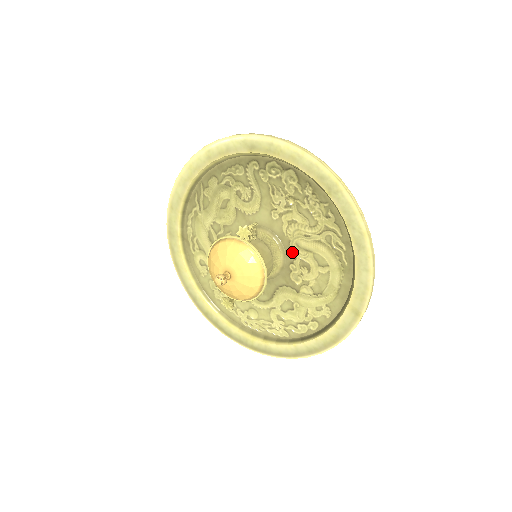
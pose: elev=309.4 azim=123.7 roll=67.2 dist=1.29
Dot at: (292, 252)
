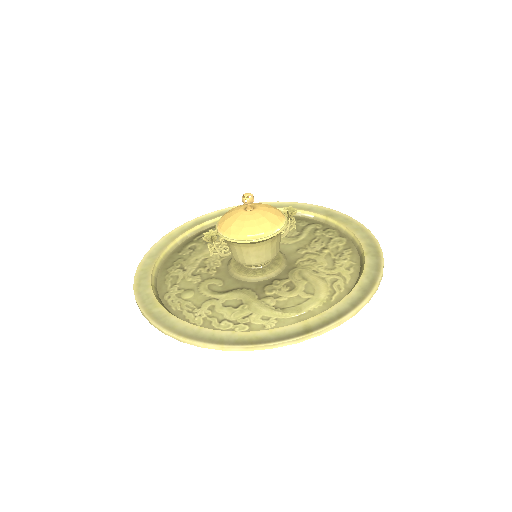
Dot at: (288, 274)
